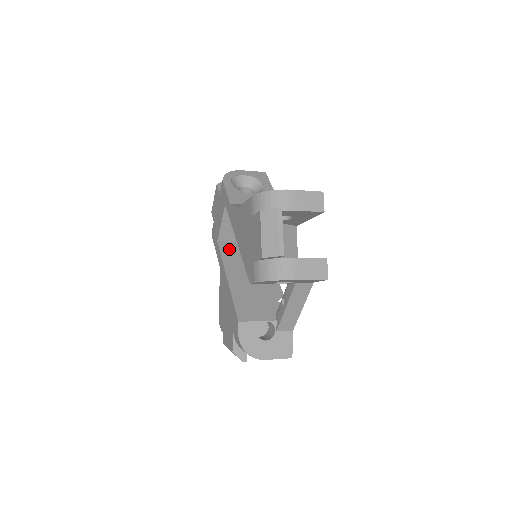
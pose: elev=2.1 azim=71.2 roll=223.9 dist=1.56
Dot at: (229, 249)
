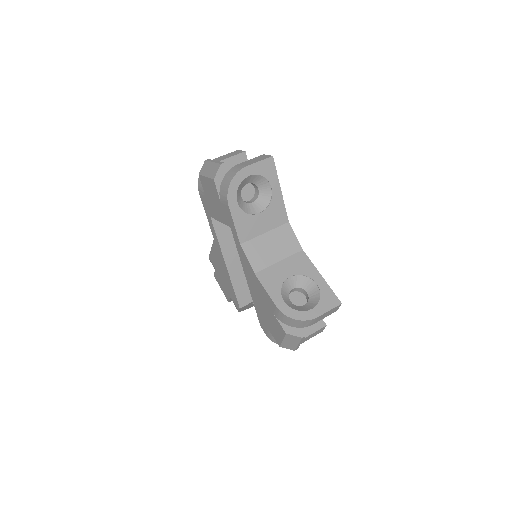
Dot at: (223, 224)
